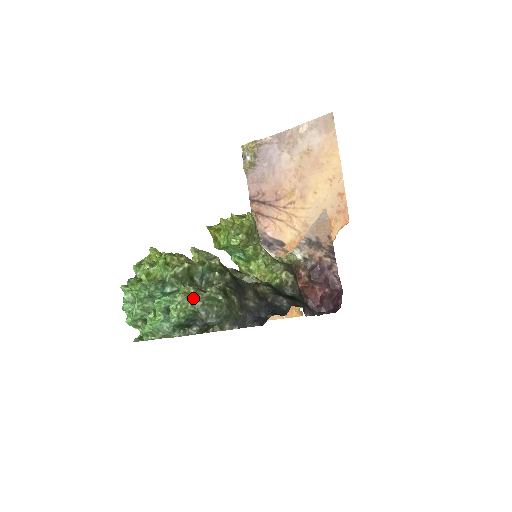
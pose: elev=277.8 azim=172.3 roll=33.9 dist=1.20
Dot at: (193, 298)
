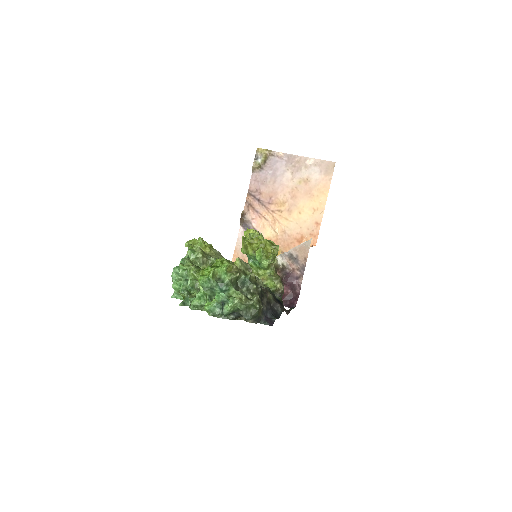
Dot at: (244, 303)
